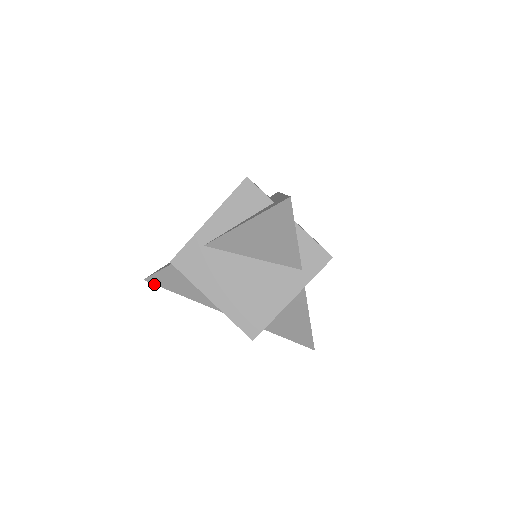
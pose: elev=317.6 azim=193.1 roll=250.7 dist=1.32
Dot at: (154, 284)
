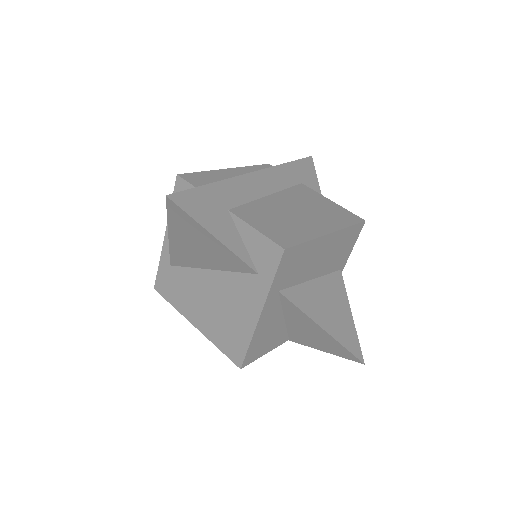
Dot at: occluded
